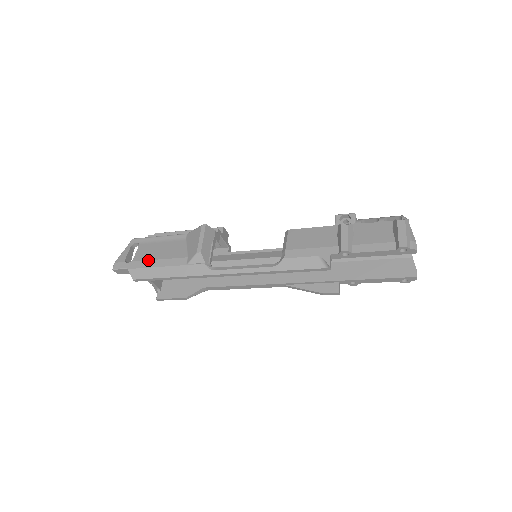
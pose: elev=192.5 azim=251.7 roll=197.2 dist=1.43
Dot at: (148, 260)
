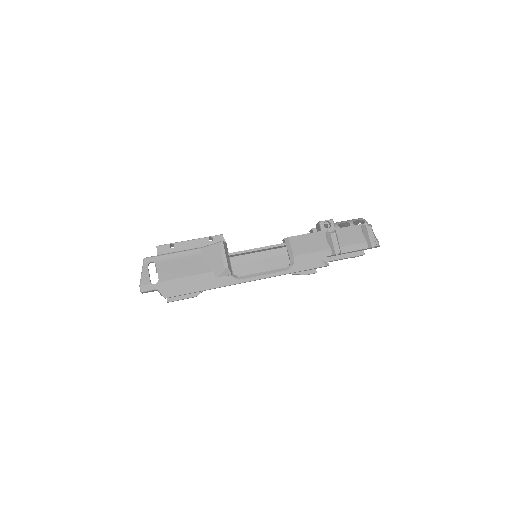
Dot at: (176, 279)
